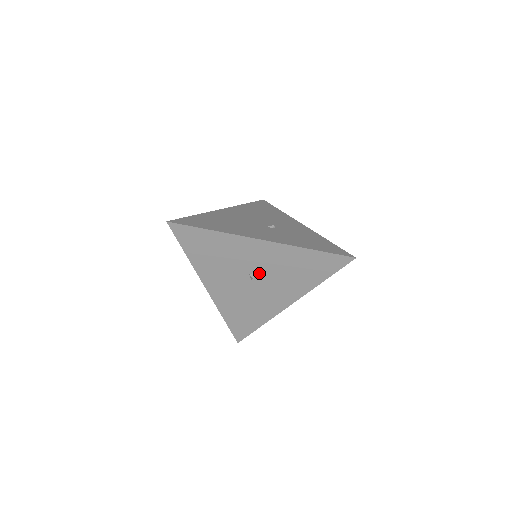
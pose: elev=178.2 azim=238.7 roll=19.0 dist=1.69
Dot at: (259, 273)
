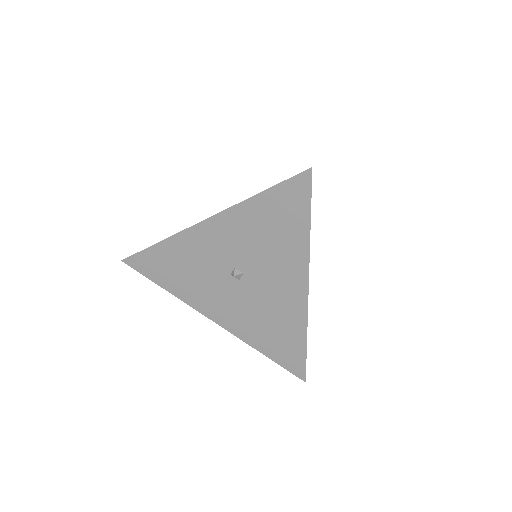
Dot at: (238, 266)
